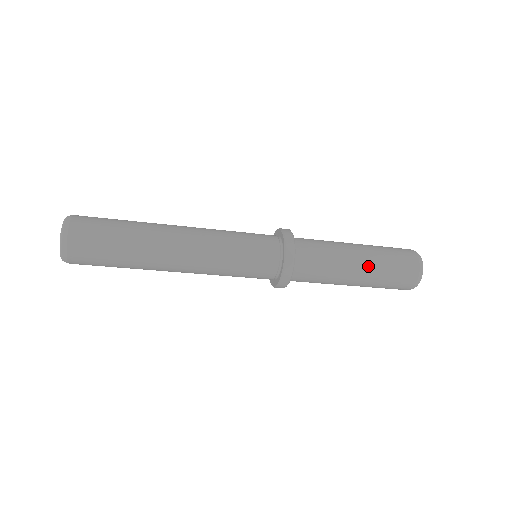
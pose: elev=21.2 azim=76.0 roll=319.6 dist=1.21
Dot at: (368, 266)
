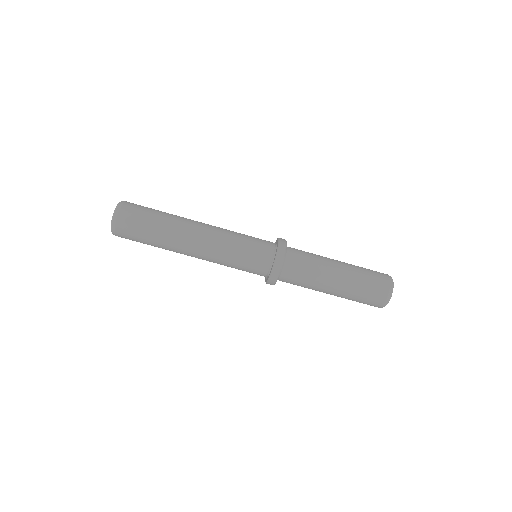
Dot at: (345, 277)
